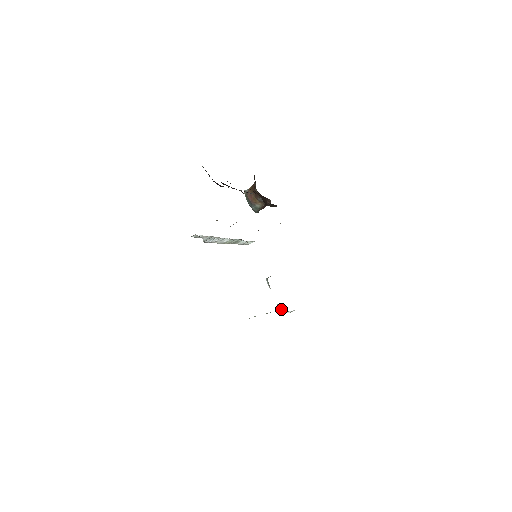
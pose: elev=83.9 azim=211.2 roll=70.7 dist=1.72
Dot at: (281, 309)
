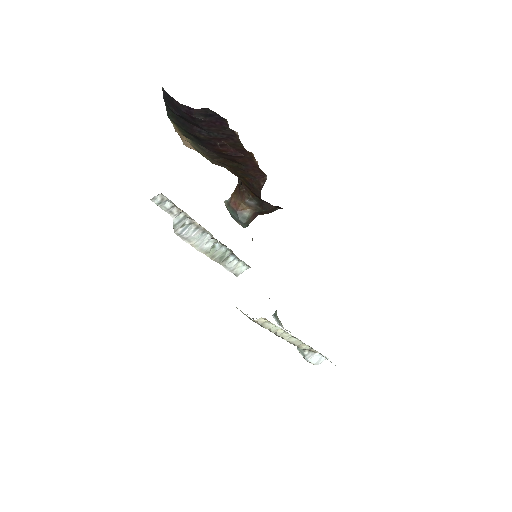
Dot at: (304, 352)
